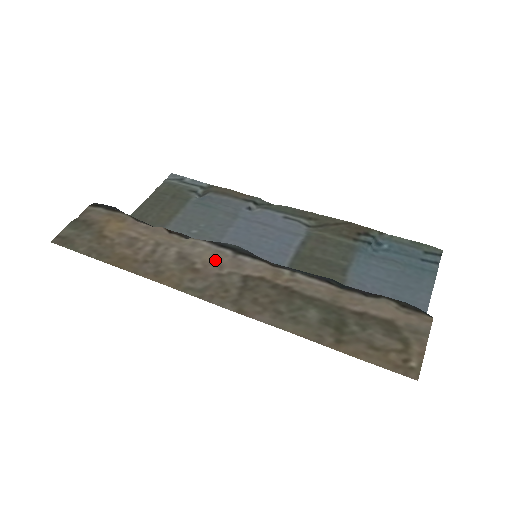
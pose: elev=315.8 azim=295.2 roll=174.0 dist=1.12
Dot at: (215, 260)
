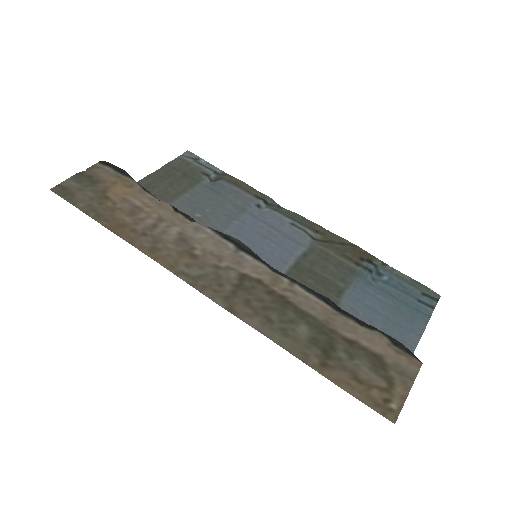
Dot at: (216, 250)
